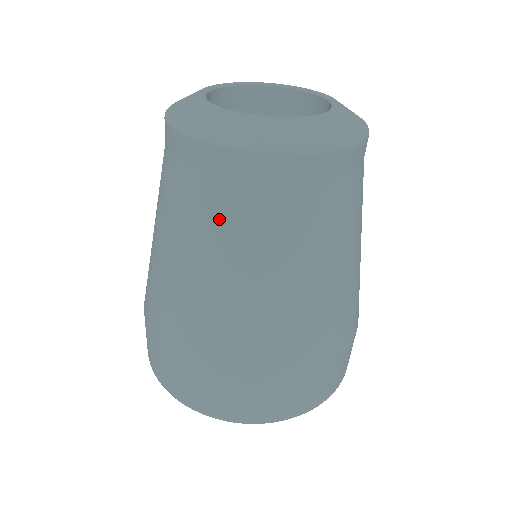
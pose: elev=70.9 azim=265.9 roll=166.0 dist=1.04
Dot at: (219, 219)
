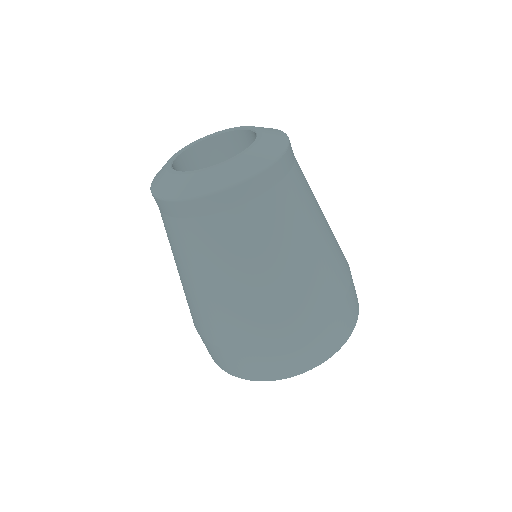
Dot at: (207, 245)
